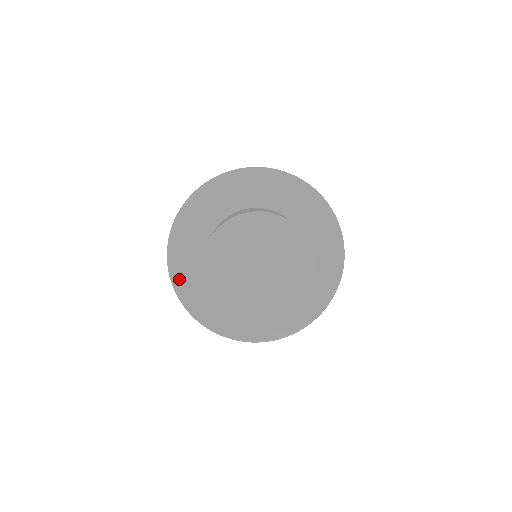
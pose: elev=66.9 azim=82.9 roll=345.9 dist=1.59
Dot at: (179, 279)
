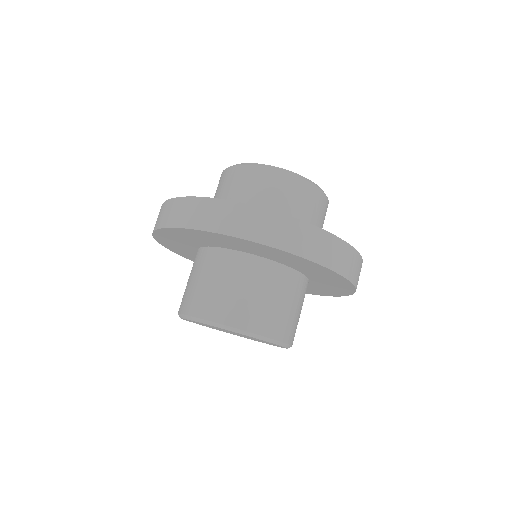
Dot at: (166, 244)
